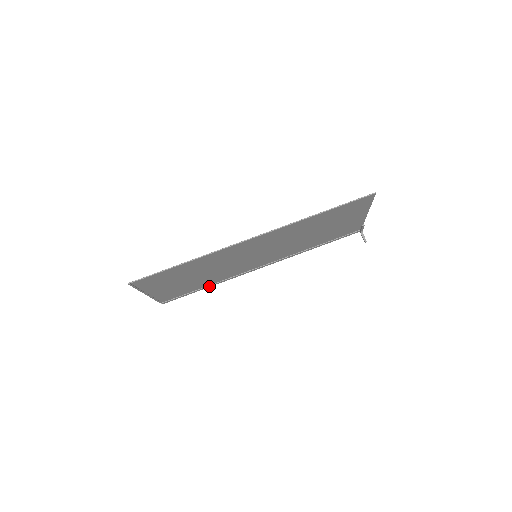
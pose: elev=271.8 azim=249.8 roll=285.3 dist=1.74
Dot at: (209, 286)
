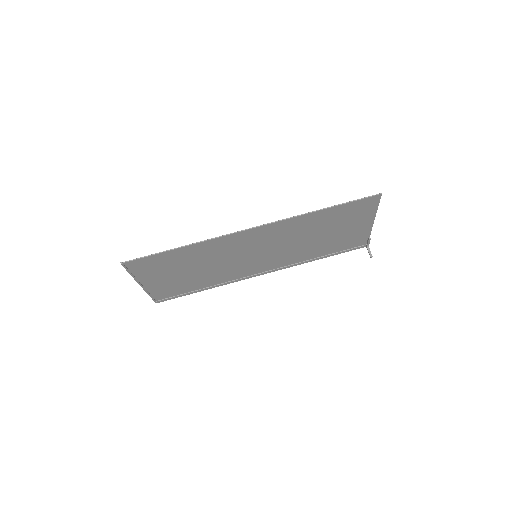
Dot at: (206, 288)
